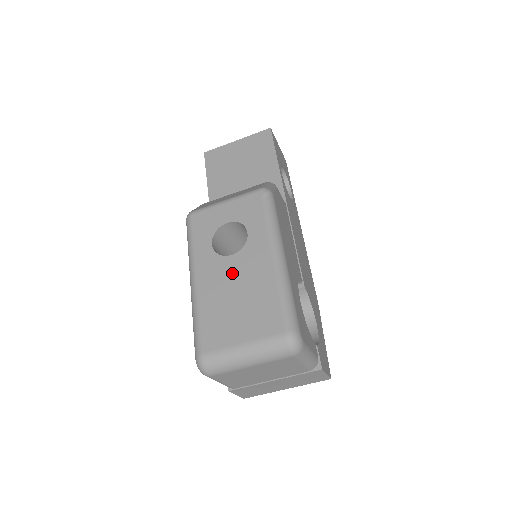
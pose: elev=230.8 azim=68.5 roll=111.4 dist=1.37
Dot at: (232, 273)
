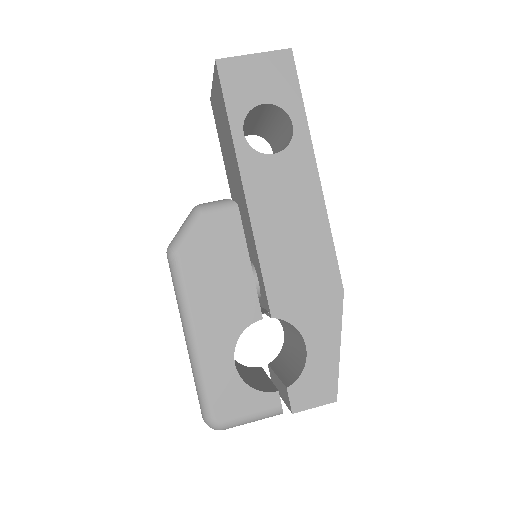
Dot at: occluded
